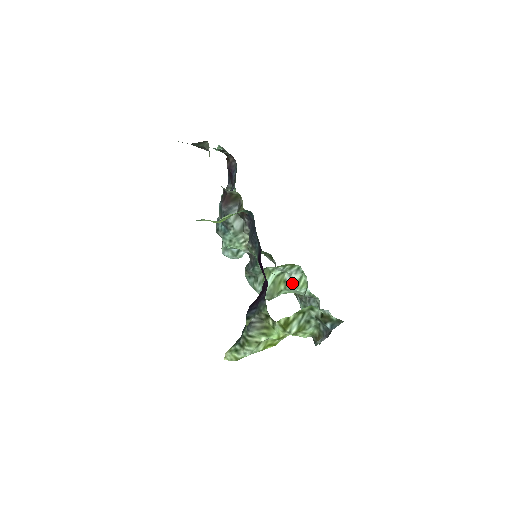
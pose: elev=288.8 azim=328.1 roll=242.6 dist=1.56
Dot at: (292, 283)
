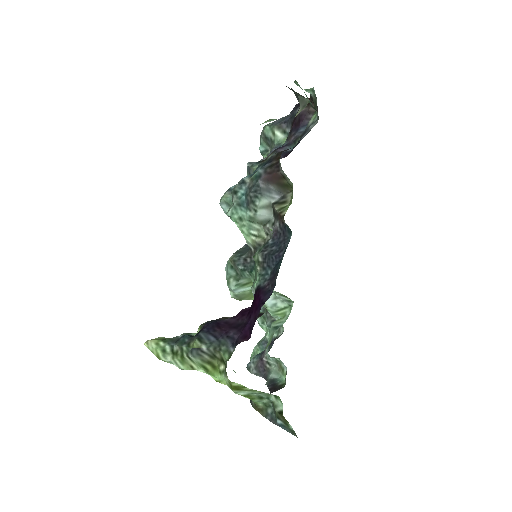
Dot at: (271, 306)
